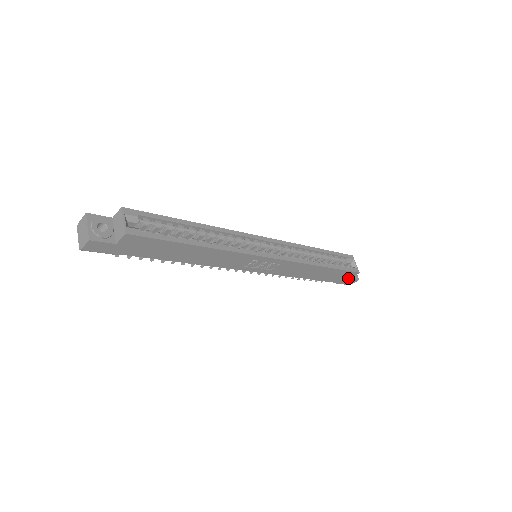
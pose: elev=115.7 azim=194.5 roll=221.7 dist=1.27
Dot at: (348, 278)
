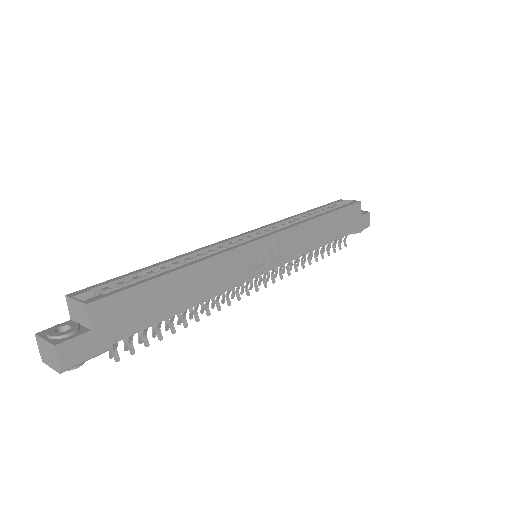
Dot at: (359, 216)
